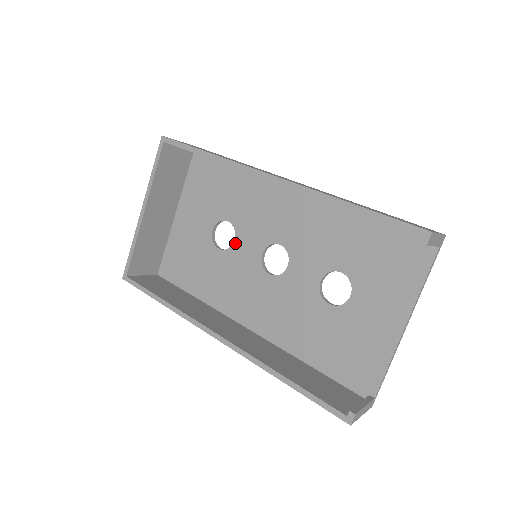
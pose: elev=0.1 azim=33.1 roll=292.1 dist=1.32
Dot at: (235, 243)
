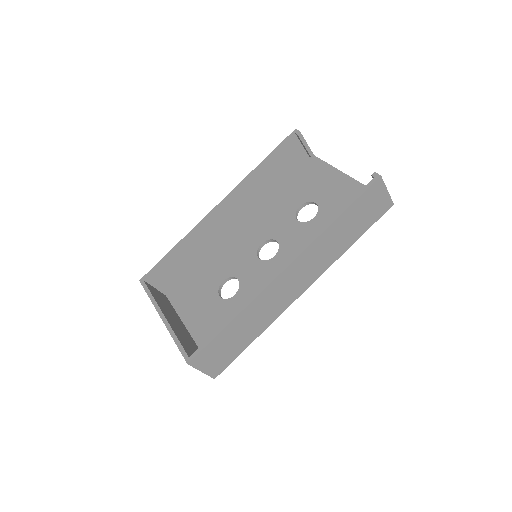
Dot at: (239, 279)
